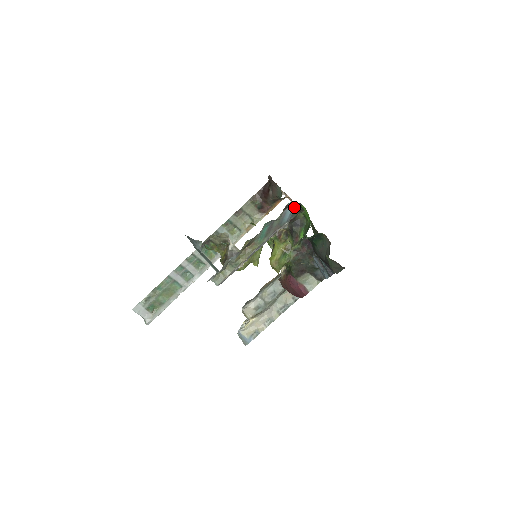
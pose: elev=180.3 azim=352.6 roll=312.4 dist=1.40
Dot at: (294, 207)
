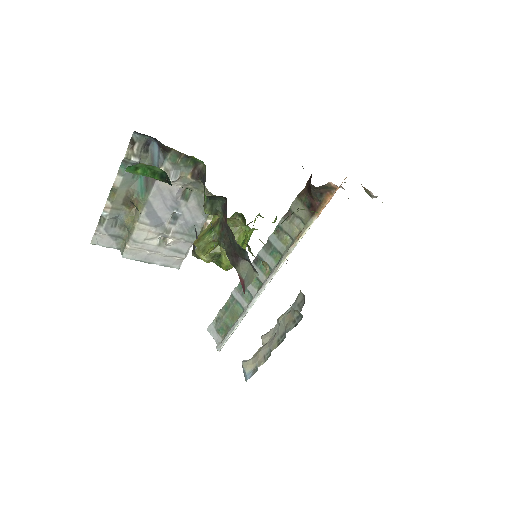
Dot at: (159, 145)
